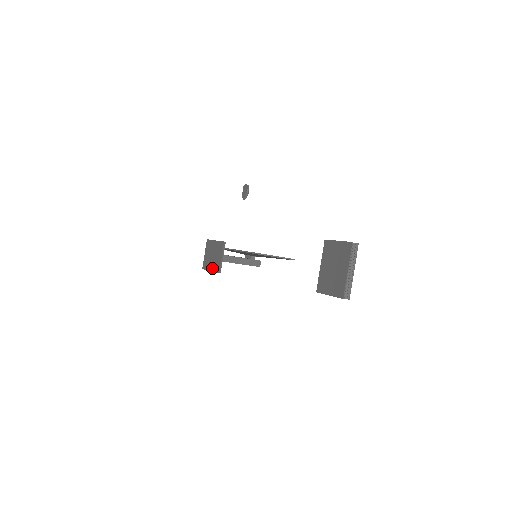
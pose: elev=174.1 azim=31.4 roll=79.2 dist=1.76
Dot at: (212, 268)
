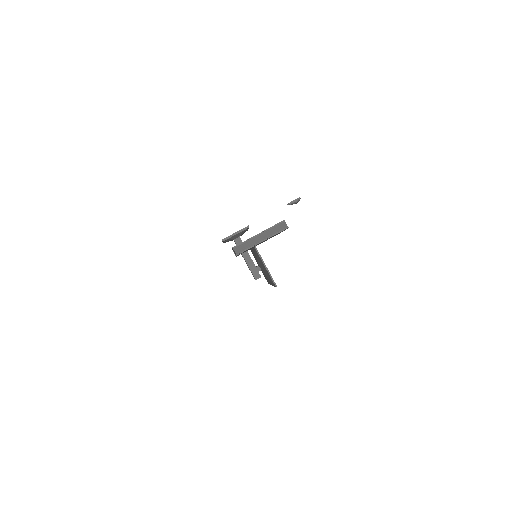
Dot at: occluded
